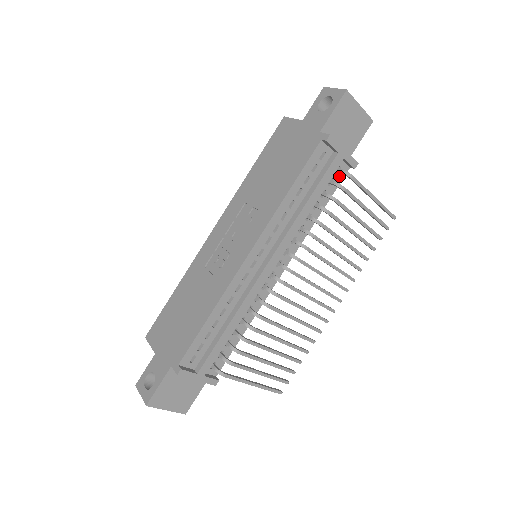
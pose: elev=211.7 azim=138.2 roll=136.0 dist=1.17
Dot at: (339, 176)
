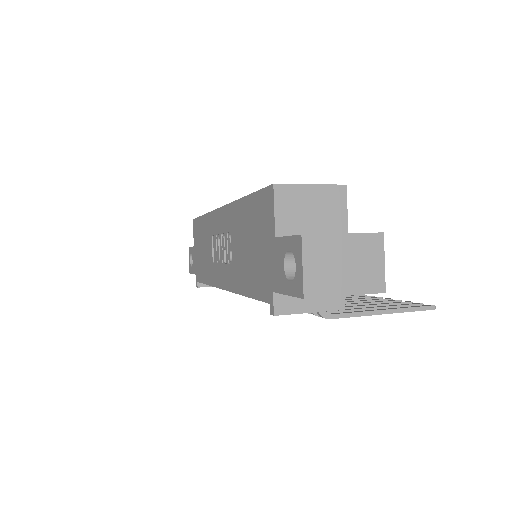
Dot at: occluded
